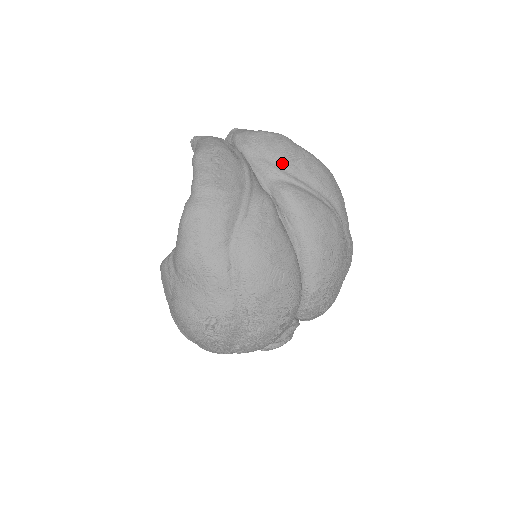
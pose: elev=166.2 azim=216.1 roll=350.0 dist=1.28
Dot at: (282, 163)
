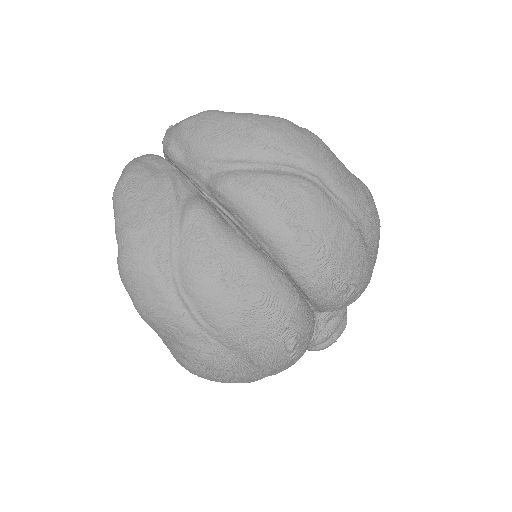
Dot at: (210, 151)
